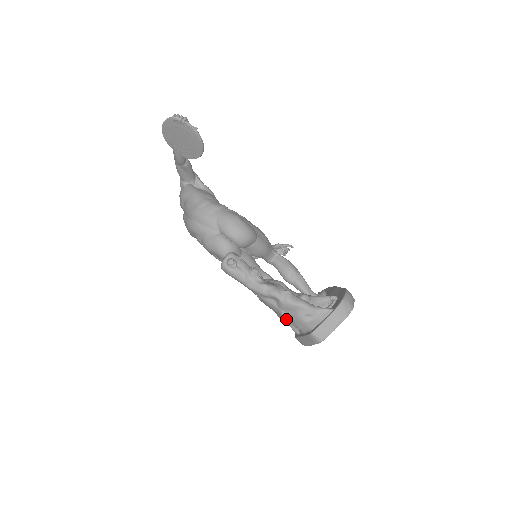
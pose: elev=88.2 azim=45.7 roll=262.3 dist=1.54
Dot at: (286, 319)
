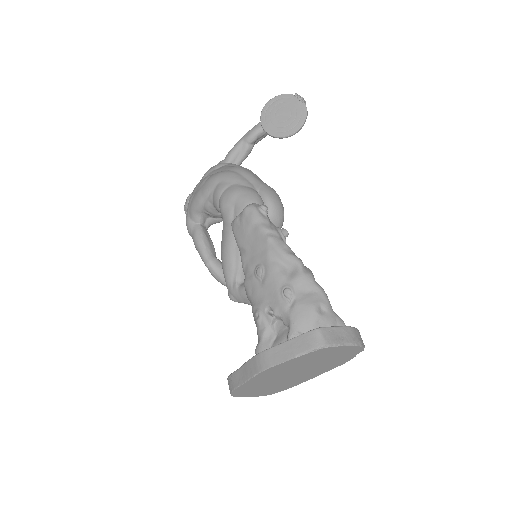
Dot at: (284, 303)
